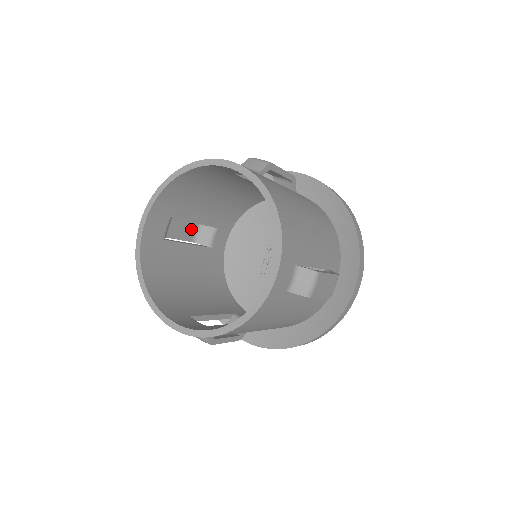
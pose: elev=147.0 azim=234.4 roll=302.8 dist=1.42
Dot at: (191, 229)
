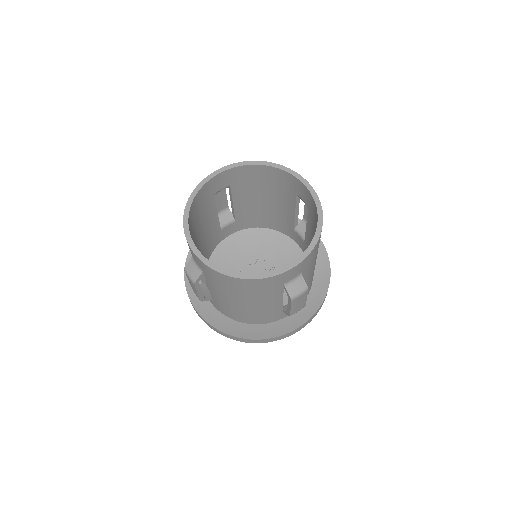
Dot at: (222, 206)
